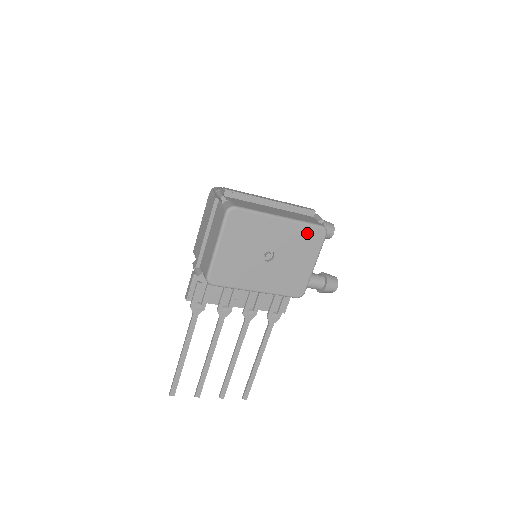
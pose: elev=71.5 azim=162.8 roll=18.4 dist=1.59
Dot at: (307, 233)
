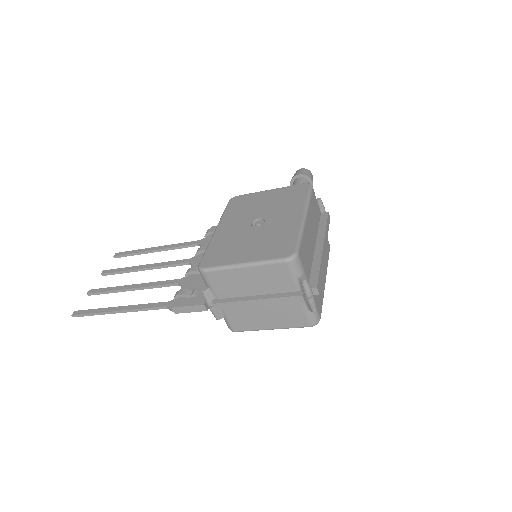
Dot at: occluded
